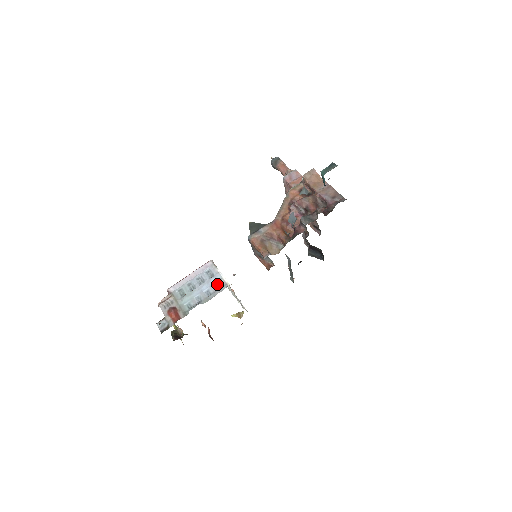
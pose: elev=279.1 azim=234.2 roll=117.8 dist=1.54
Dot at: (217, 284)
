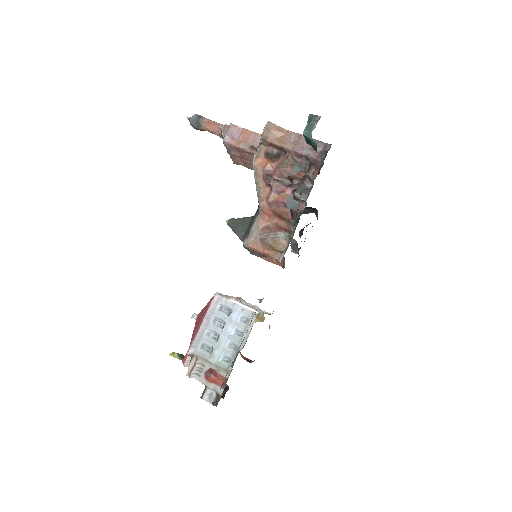
Dot at: (242, 318)
